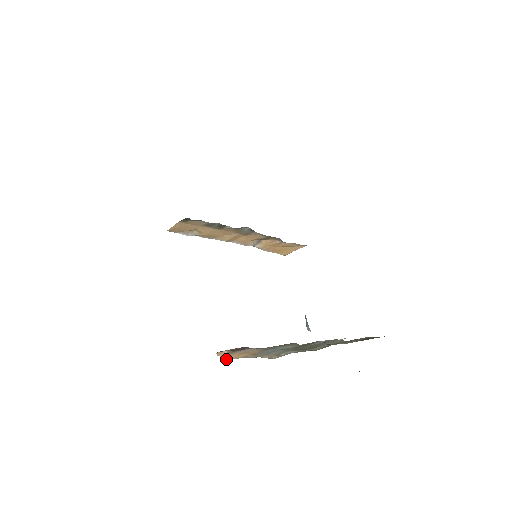
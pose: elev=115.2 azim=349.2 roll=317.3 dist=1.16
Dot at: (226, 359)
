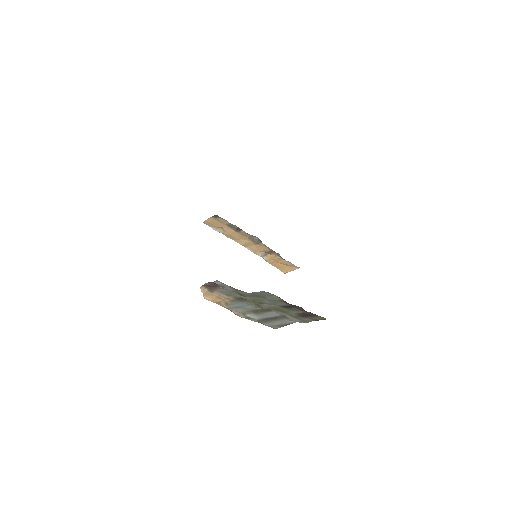
Dot at: (207, 299)
